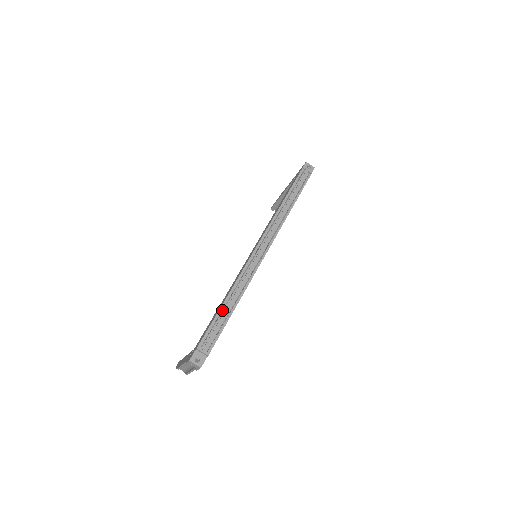
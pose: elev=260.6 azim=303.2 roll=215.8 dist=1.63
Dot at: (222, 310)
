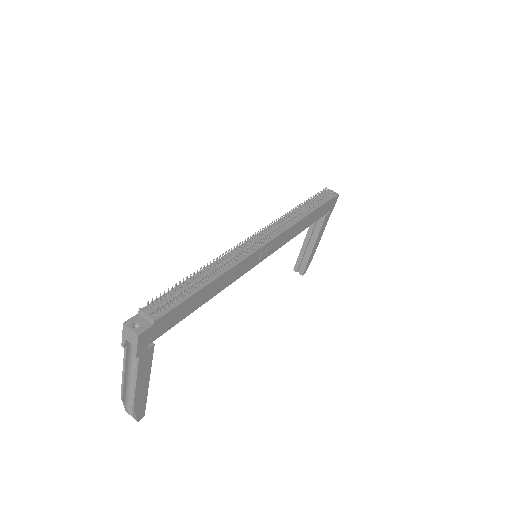
Dot at: (191, 280)
